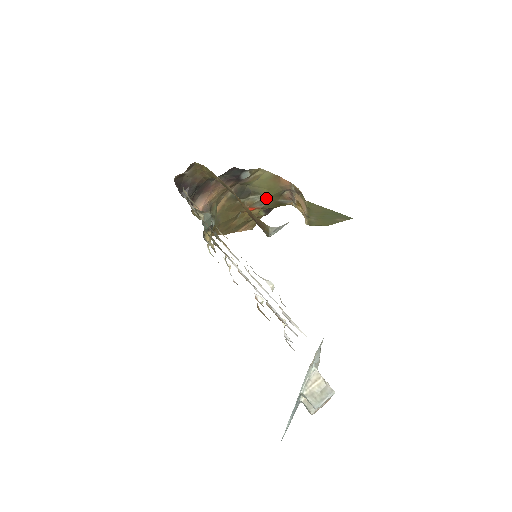
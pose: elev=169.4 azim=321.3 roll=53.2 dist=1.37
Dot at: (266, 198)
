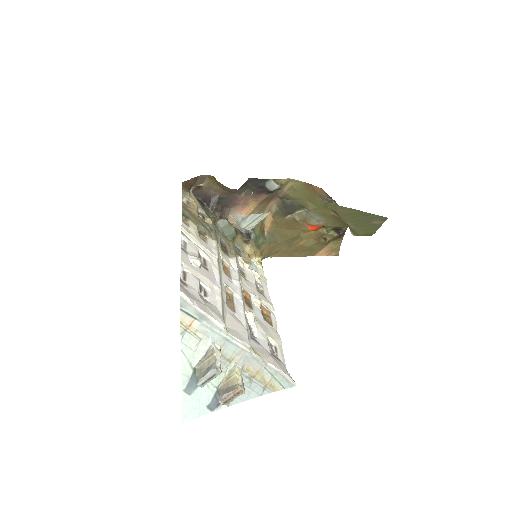
Dot at: (313, 211)
